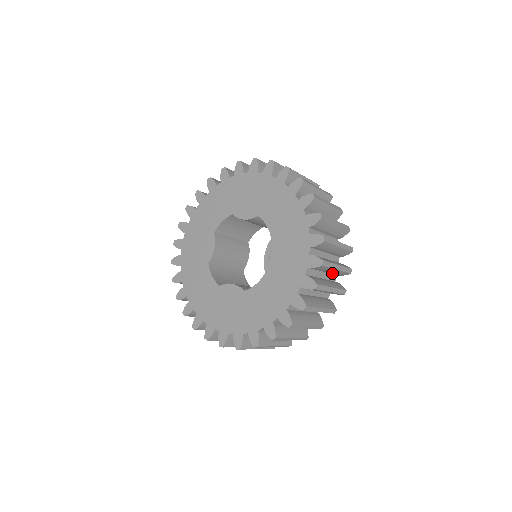
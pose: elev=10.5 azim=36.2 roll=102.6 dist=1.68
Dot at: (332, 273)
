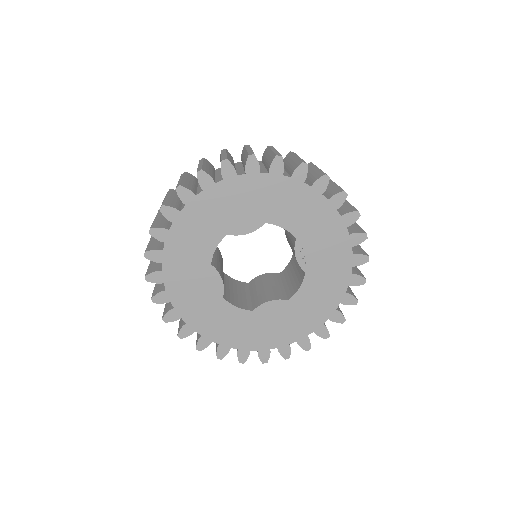
Dot at: occluded
